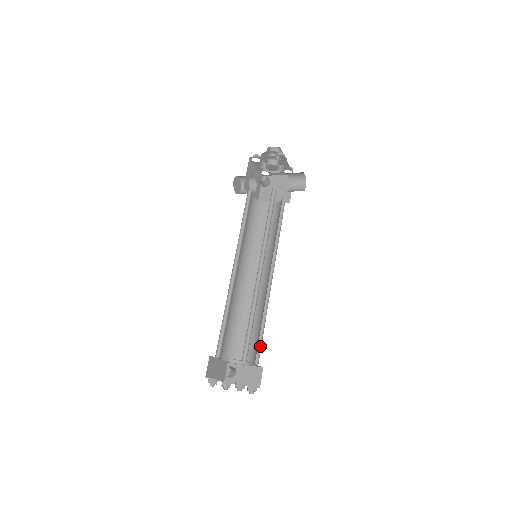
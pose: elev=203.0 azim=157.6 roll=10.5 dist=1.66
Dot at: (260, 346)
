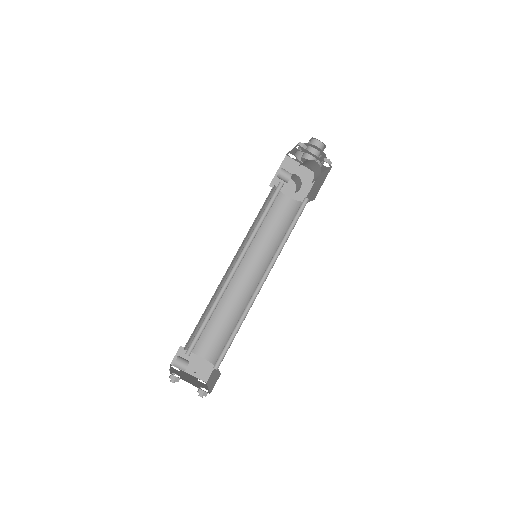
Dot at: occluded
